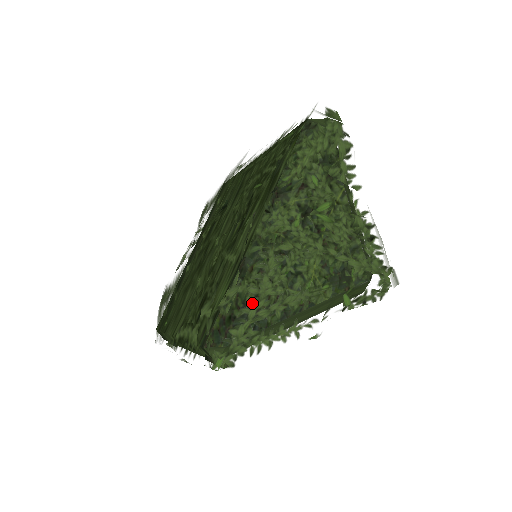
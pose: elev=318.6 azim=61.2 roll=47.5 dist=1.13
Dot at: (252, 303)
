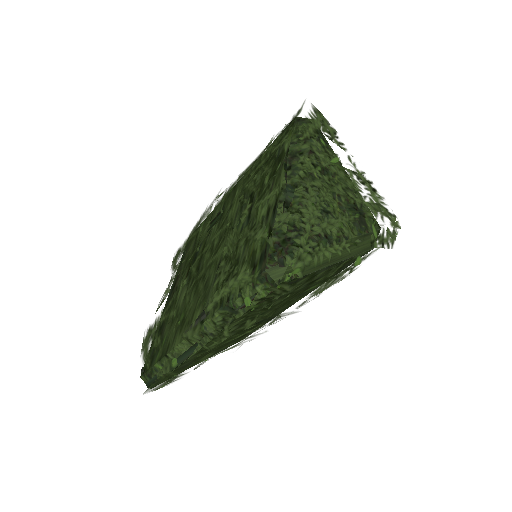
Dot at: (305, 220)
